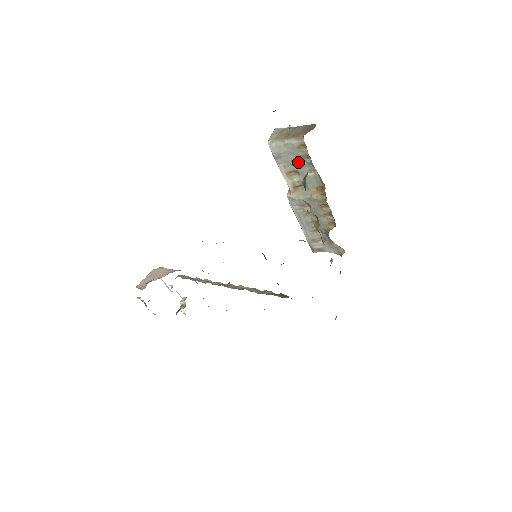
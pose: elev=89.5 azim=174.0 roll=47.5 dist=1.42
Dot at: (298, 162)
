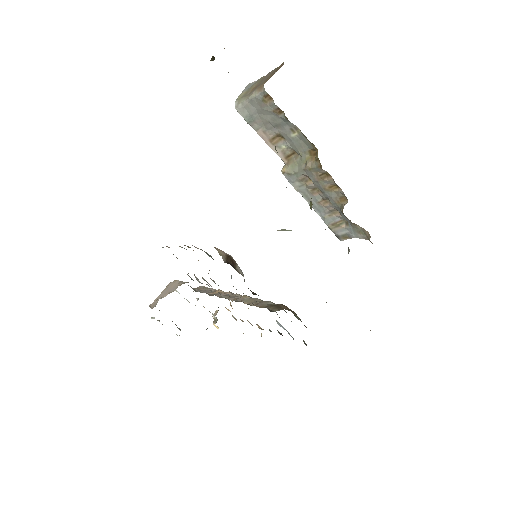
Dot at: (274, 122)
